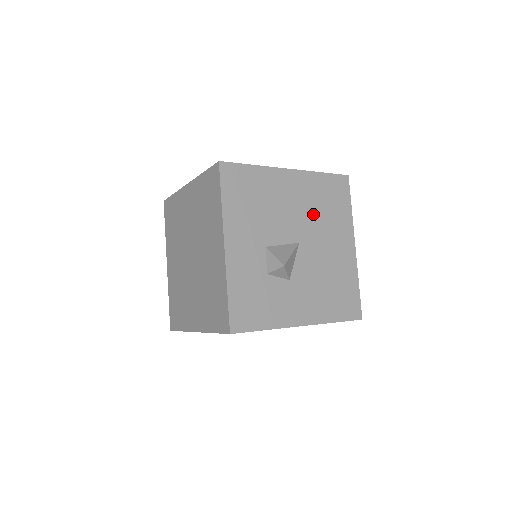
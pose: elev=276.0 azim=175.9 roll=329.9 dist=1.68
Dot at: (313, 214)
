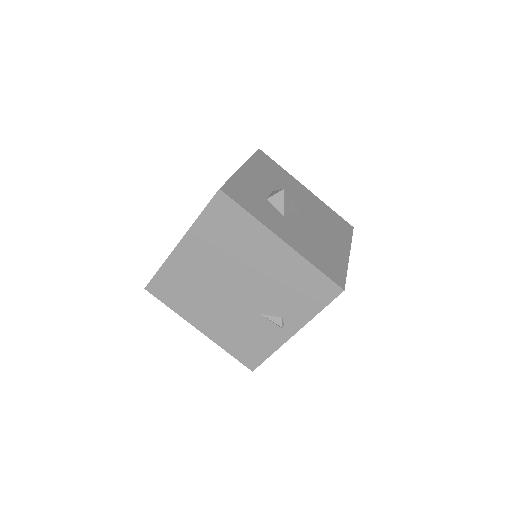
Dot at: (317, 214)
